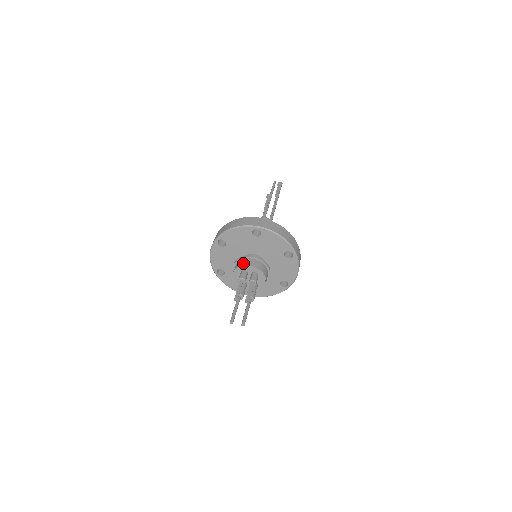
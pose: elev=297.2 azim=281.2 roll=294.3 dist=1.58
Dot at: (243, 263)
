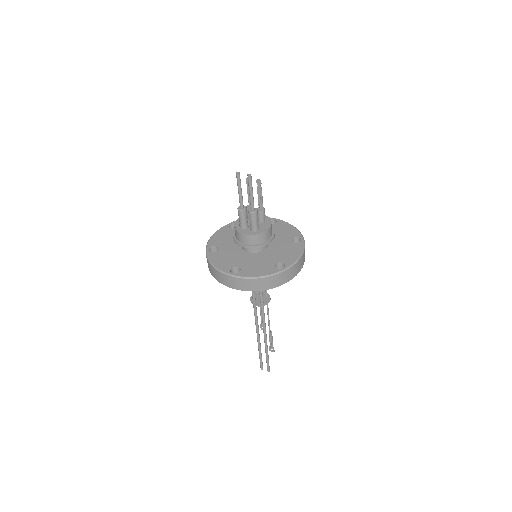
Dot at: occluded
